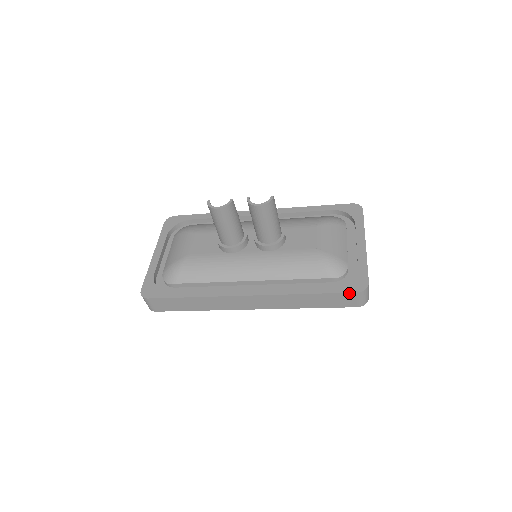
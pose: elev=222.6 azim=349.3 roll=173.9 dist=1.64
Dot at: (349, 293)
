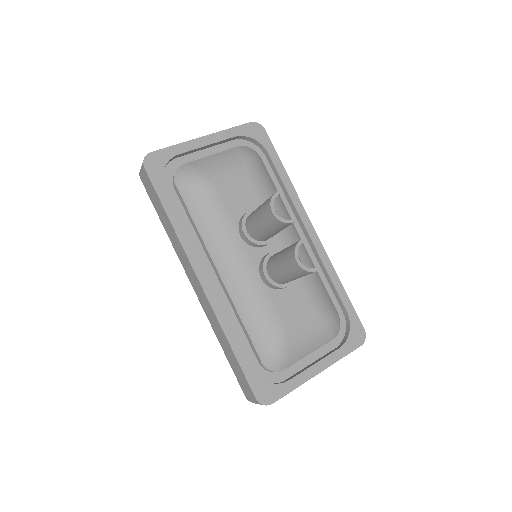
Dot at: (251, 390)
